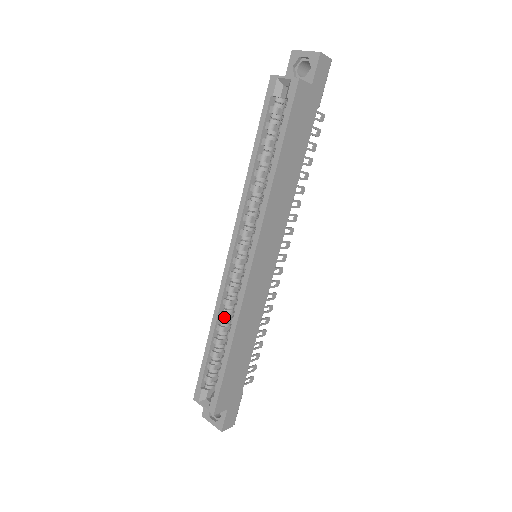
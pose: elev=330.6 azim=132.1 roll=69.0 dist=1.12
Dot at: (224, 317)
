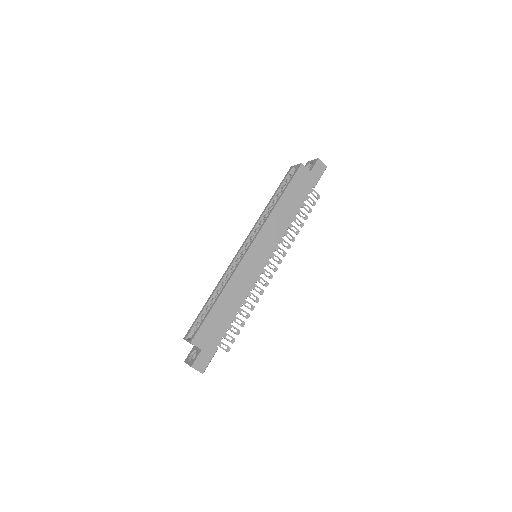
Dot at: (223, 284)
